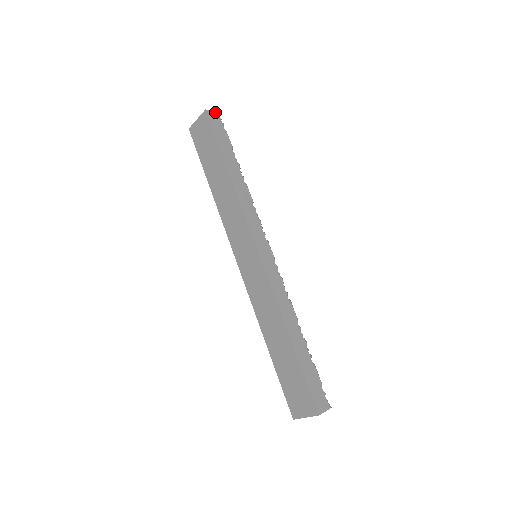
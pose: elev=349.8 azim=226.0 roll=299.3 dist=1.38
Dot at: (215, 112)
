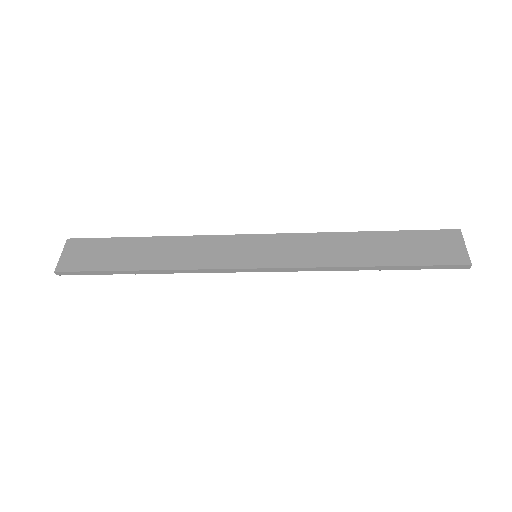
Dot at: occluded
